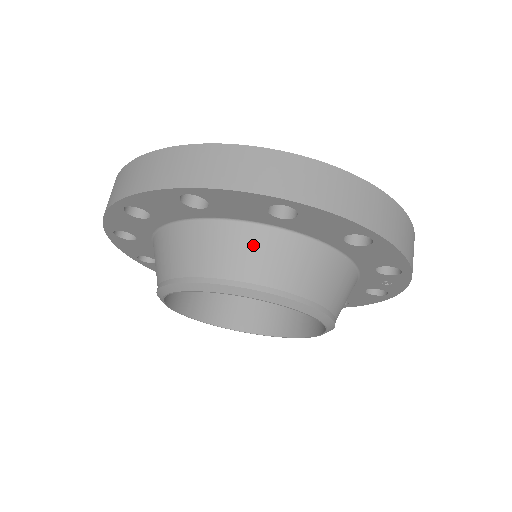
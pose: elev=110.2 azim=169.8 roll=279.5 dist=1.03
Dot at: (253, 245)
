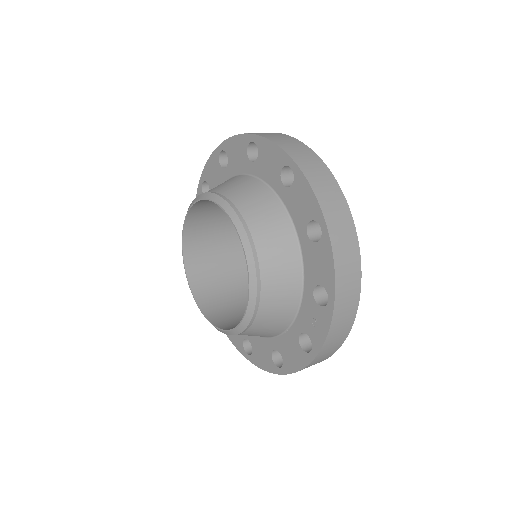
Dot at: (258, 194)
